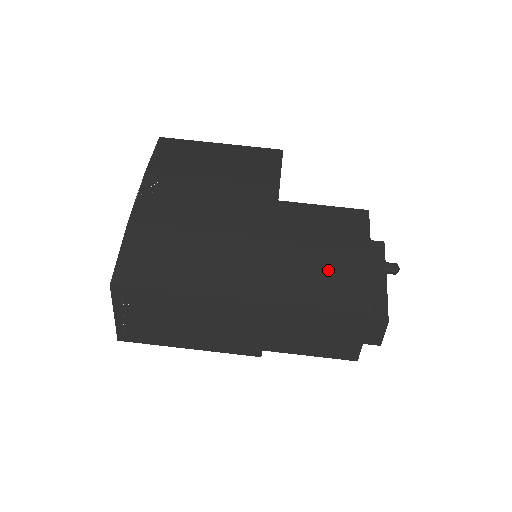
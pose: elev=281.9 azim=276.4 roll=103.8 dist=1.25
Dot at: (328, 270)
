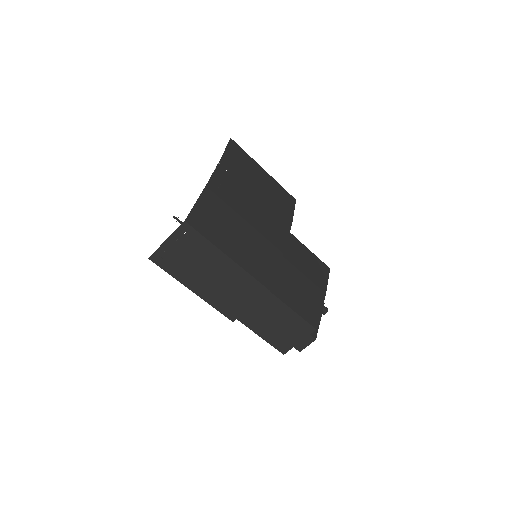
Dot at: (303, 291)
